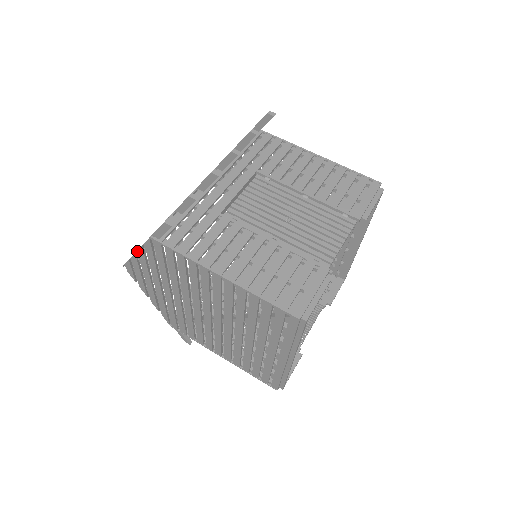
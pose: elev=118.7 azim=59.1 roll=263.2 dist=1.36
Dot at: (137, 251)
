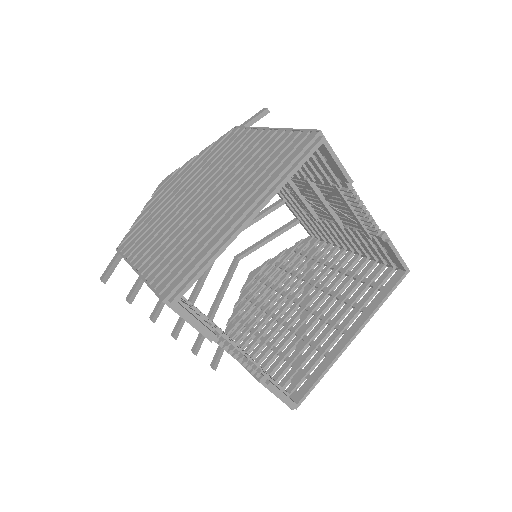
Dot at: (202, 151)
